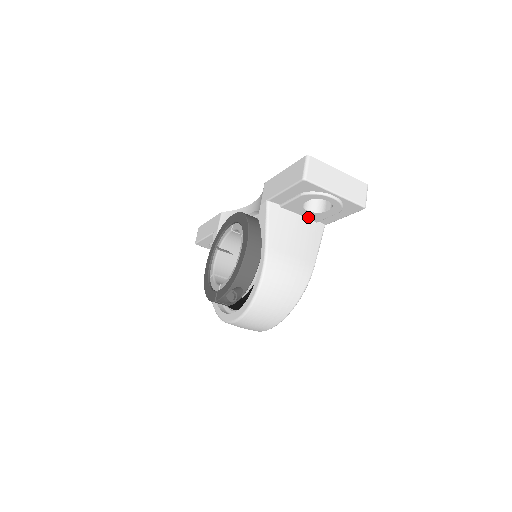
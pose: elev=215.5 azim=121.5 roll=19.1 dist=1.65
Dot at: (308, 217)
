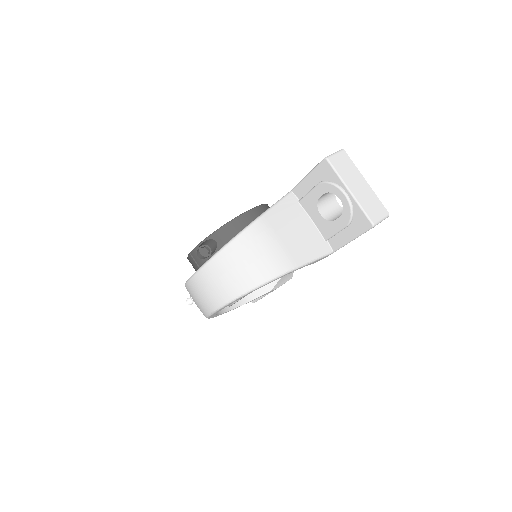
Dot at: (319, 228)
